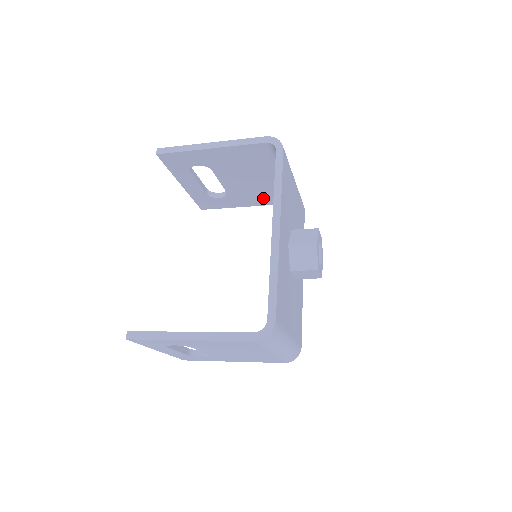
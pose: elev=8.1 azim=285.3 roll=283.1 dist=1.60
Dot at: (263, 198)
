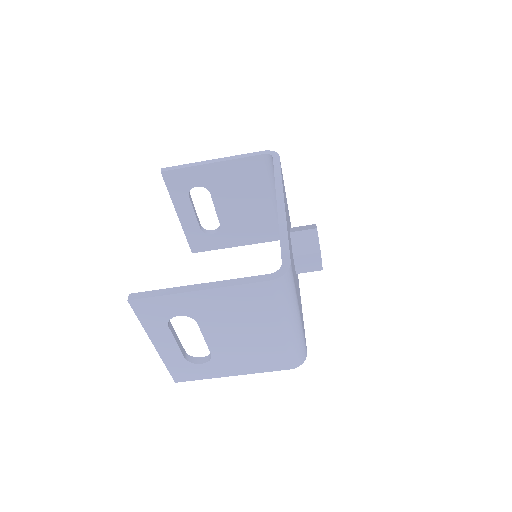
Dot at: (254, 233)
